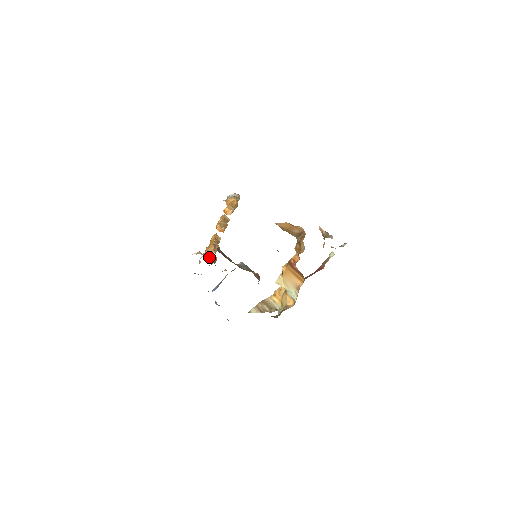
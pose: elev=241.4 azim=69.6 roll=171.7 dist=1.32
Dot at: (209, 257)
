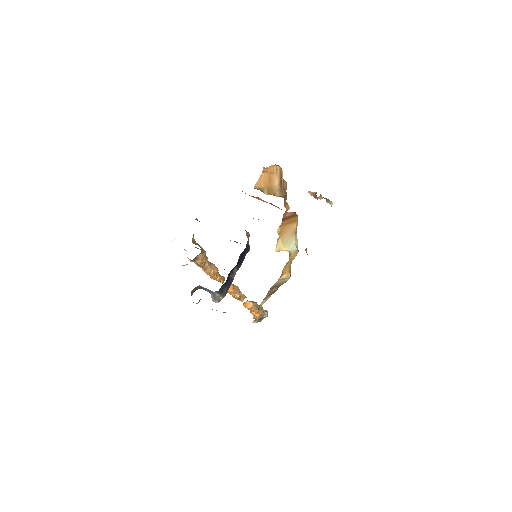
Dot at: (192, 239)
